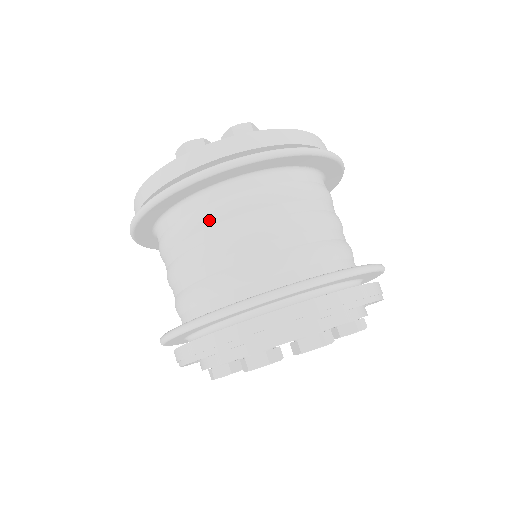
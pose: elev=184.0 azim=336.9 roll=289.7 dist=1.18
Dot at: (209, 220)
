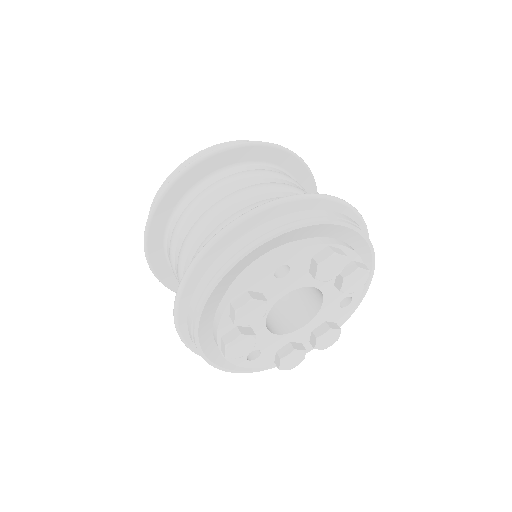
Dot at: (281, 176)
